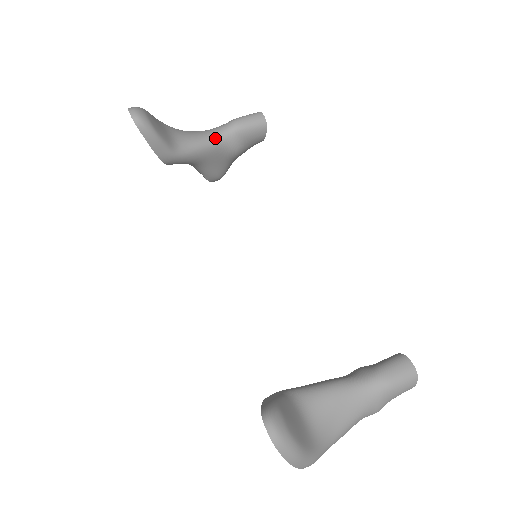
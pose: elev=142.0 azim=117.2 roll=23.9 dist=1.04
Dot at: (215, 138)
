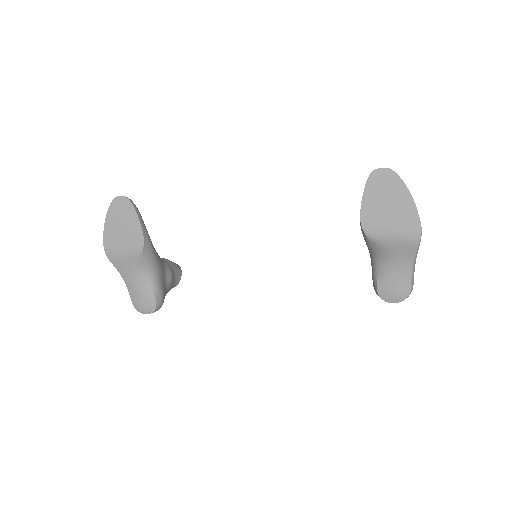
Dot at: occluded
